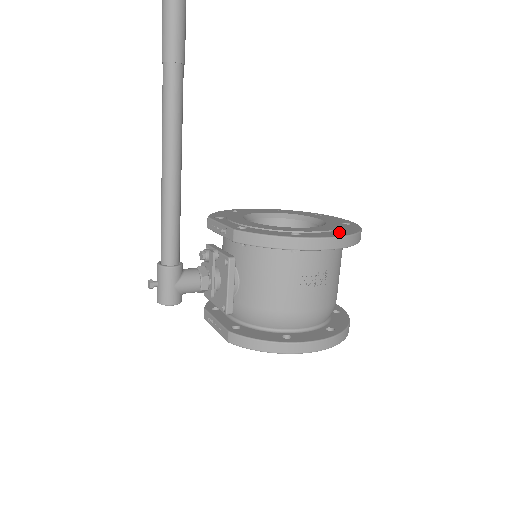
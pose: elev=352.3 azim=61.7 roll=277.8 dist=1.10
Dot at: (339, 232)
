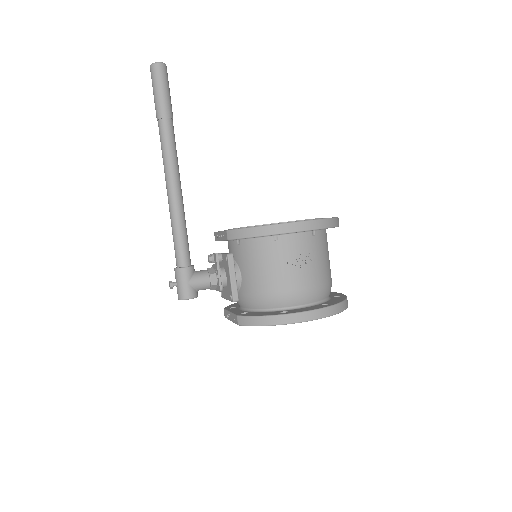
Dot at: occluded
